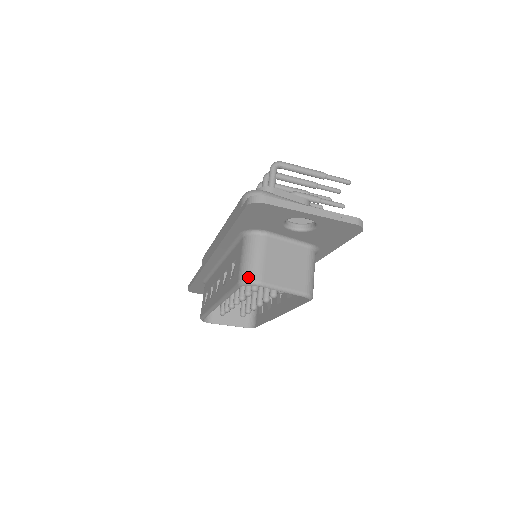
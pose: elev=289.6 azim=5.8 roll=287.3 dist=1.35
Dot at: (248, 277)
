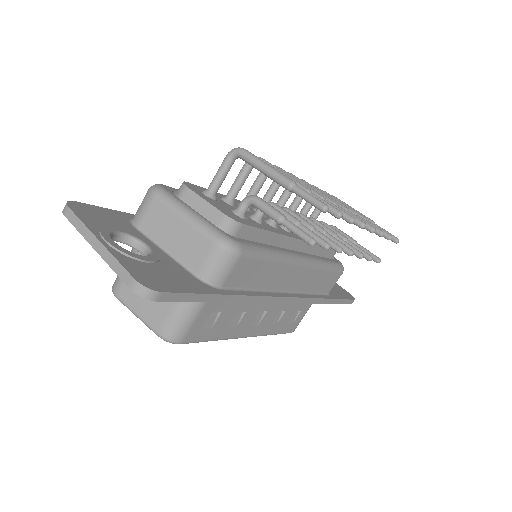
Dot at: (114, 282)
